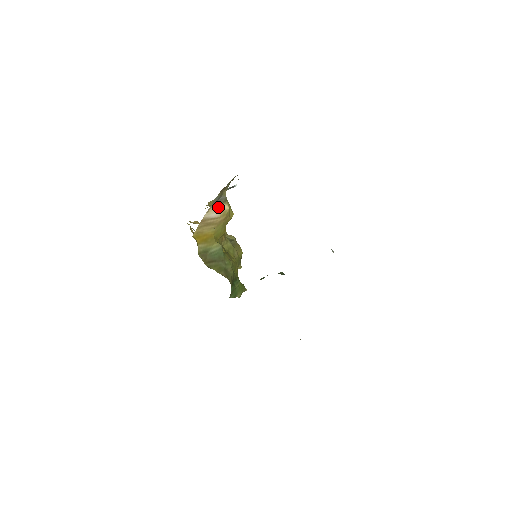
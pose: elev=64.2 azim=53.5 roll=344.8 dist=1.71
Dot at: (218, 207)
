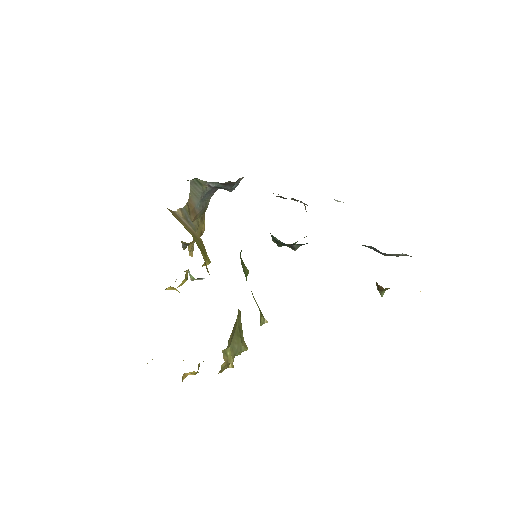
Dot at: occluded
